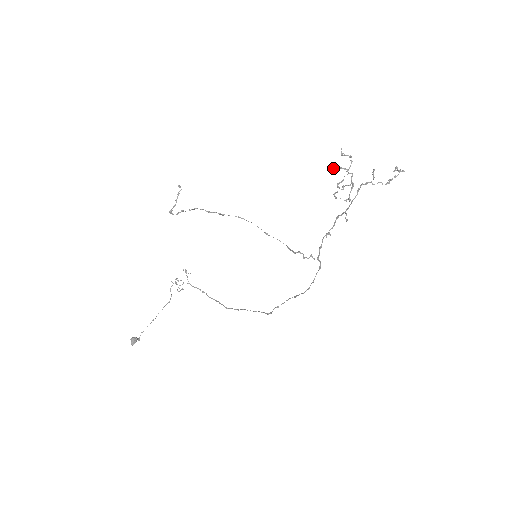
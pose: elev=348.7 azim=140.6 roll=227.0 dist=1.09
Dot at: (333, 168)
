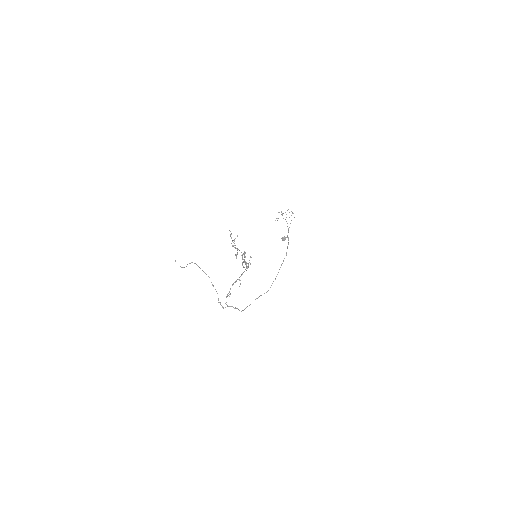
Dot at: occluded
